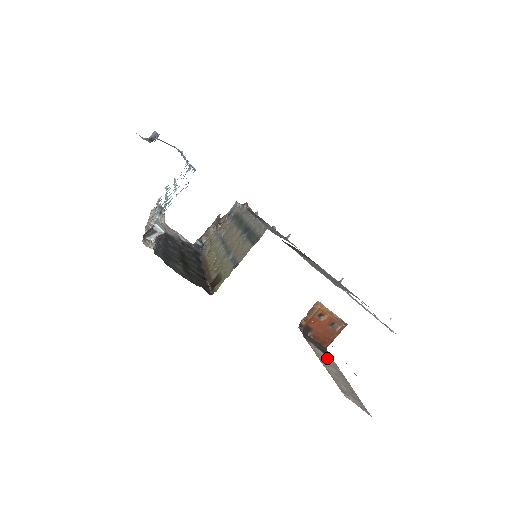
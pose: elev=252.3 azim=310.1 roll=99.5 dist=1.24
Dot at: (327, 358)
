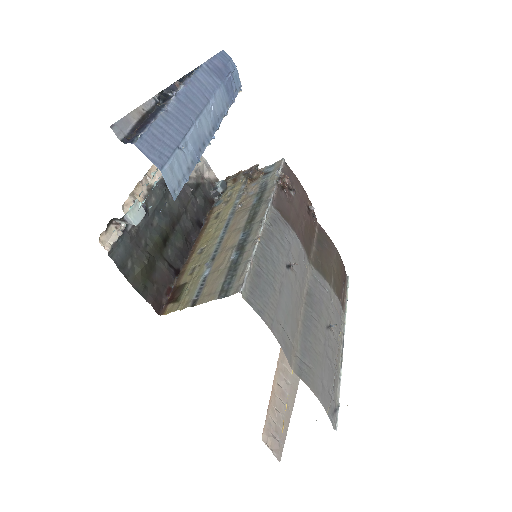
Dot at: occluded
